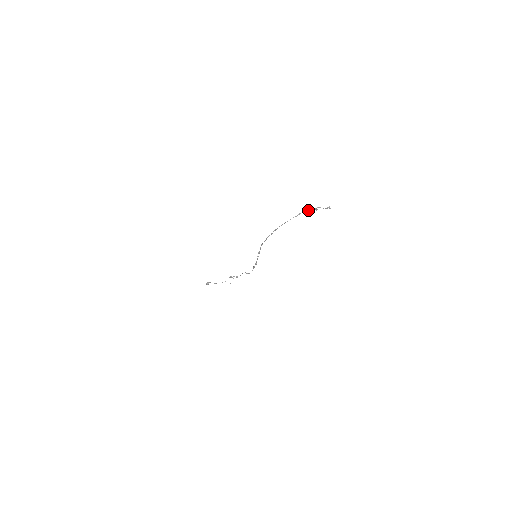
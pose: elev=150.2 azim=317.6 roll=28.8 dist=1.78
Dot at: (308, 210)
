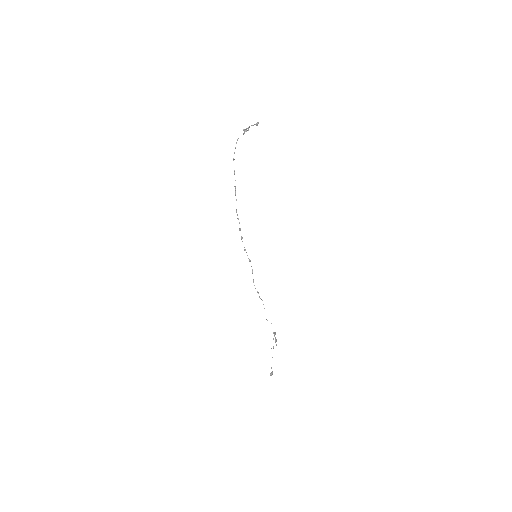
Dot at: (243, 134)
